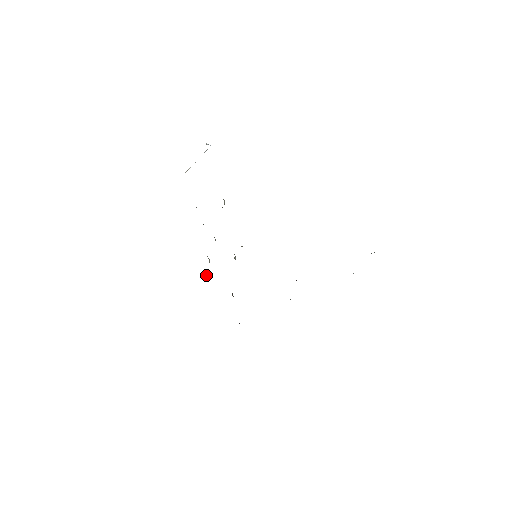
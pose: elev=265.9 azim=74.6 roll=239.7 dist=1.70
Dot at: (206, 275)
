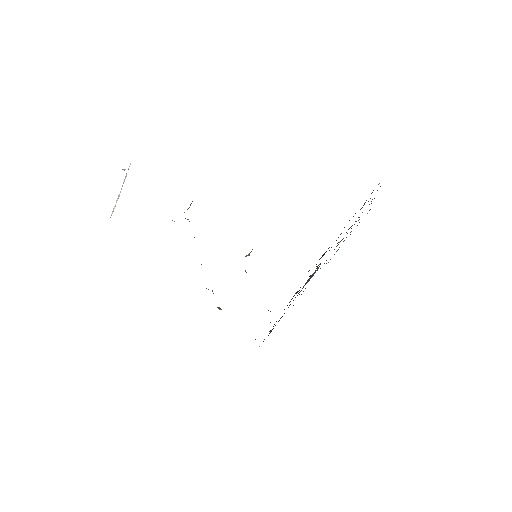
Dot at: (218, 308)
